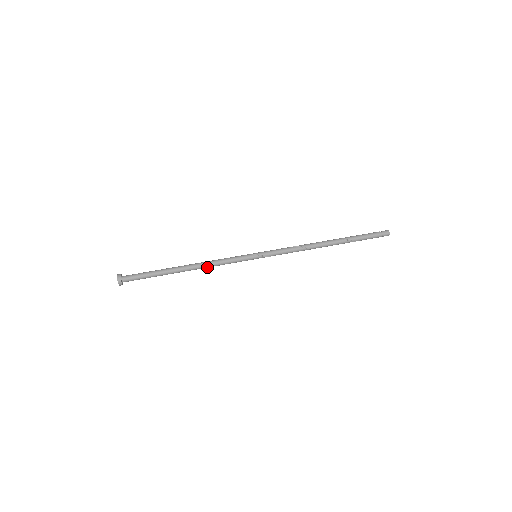
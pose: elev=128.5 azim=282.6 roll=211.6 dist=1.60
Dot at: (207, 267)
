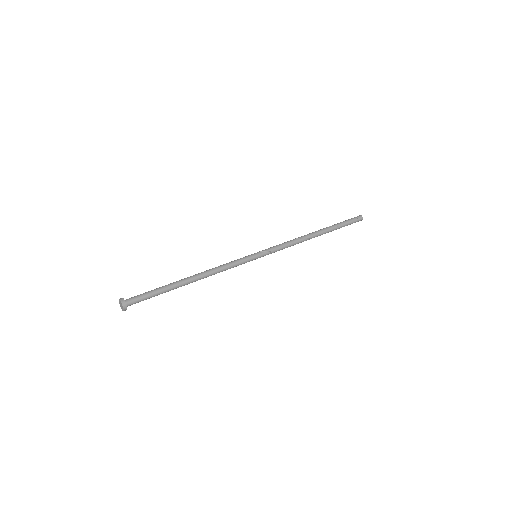
Dot at: (212, 272)
